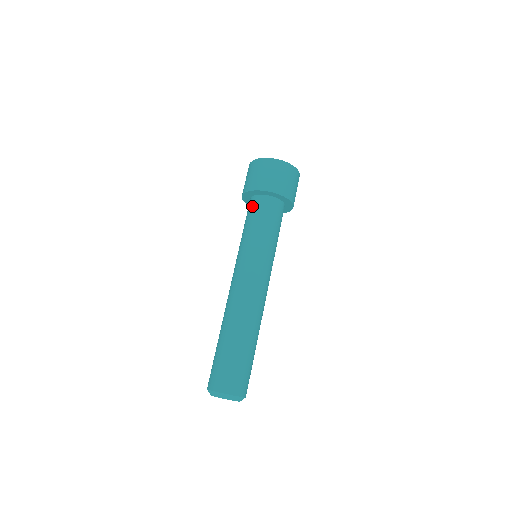
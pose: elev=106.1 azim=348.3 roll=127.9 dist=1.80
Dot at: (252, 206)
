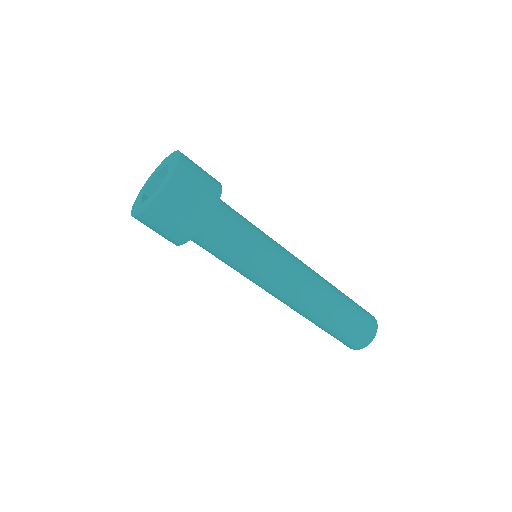
Dot at: occluded
